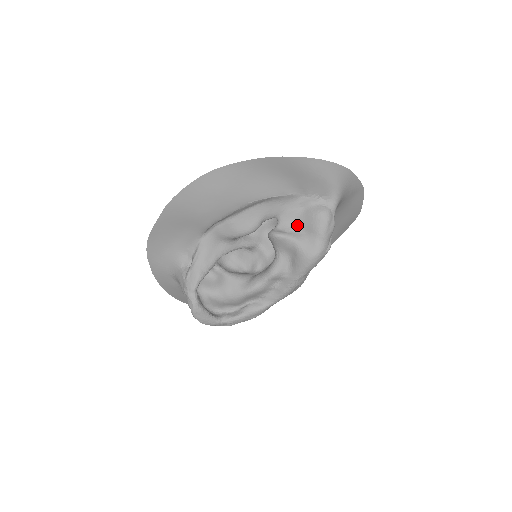
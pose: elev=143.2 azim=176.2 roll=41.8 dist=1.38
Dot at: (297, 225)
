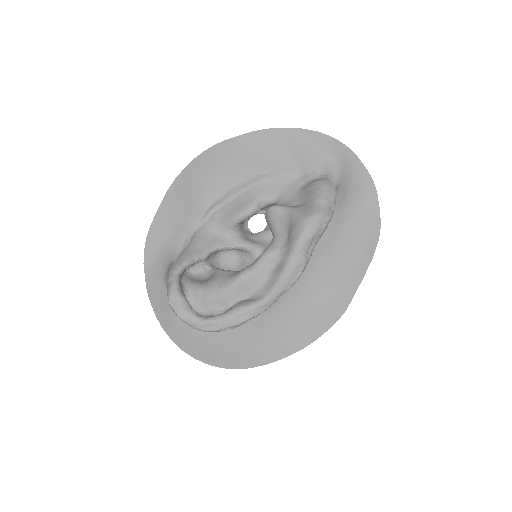
Dot at: (296, 201)
